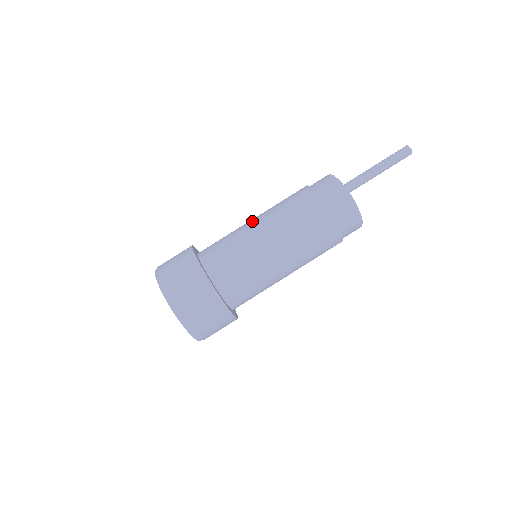
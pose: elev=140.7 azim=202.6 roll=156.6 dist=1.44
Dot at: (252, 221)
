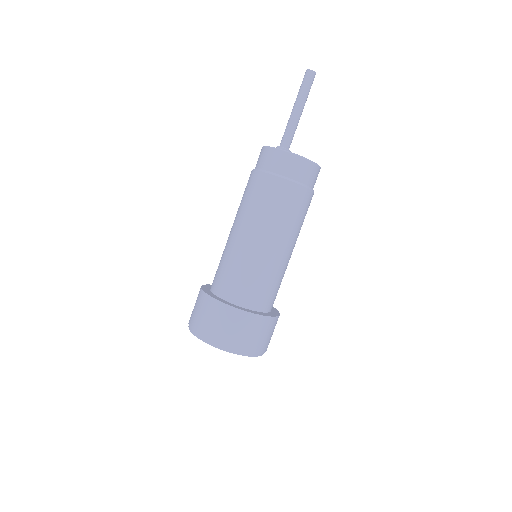
Dot at: (232, 234)
